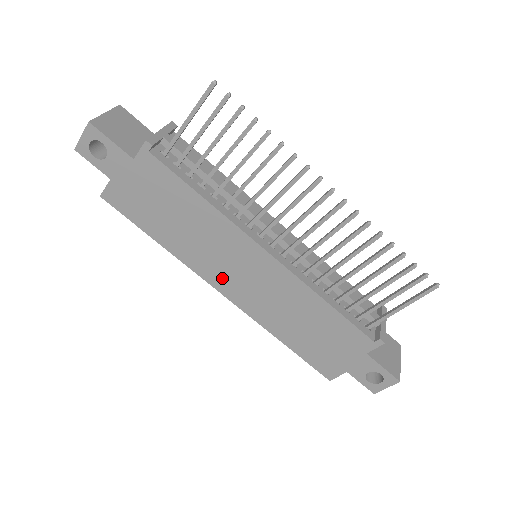
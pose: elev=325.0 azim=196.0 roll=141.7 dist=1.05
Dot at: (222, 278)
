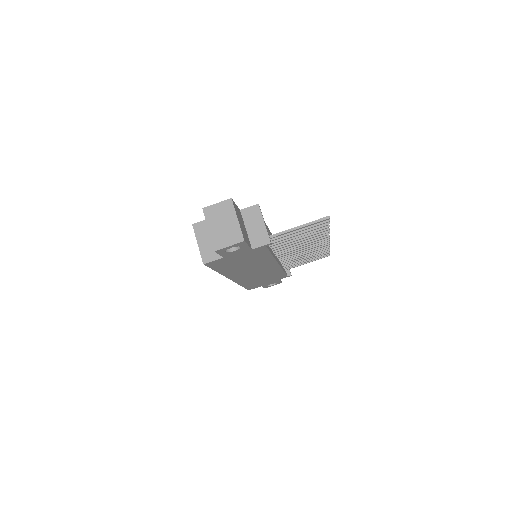
Dot at: (240, 276)
